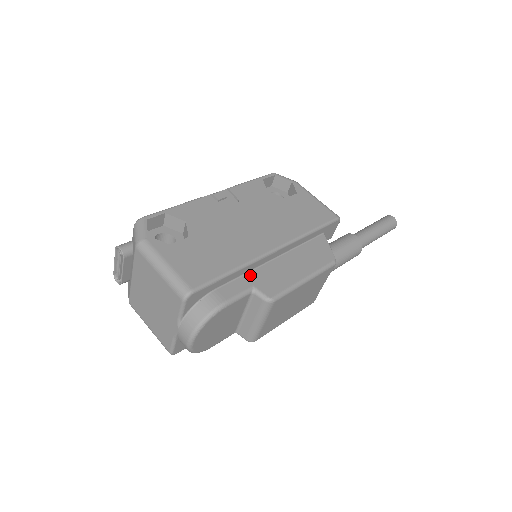
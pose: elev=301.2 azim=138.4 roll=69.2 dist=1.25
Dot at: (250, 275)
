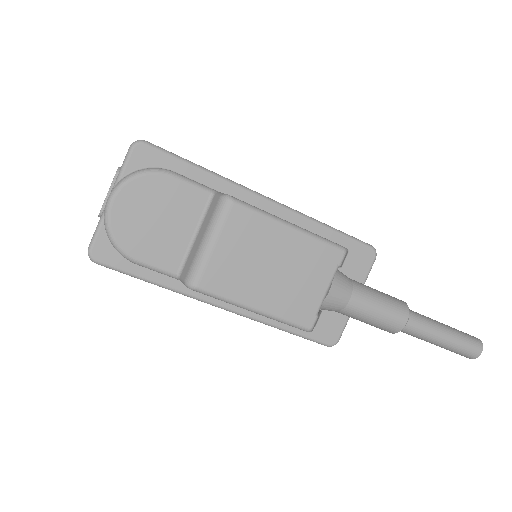
Dot at: occluded
